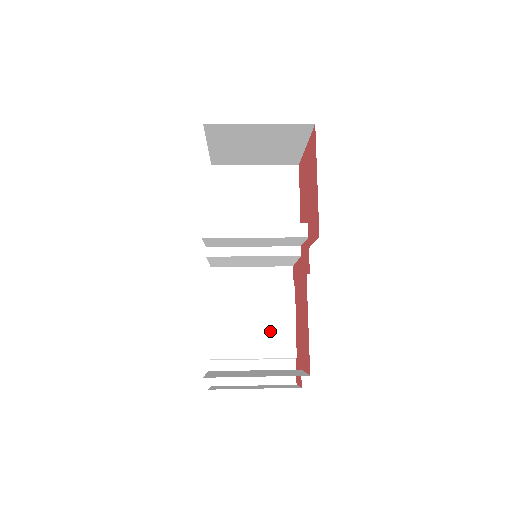
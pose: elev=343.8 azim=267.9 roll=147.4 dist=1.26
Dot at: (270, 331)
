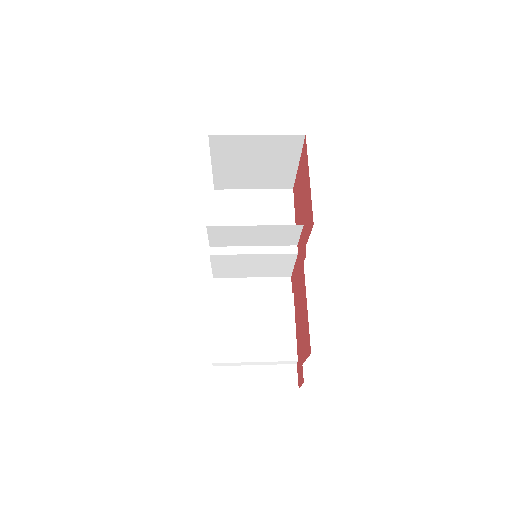
Dot at: (271, 335)
